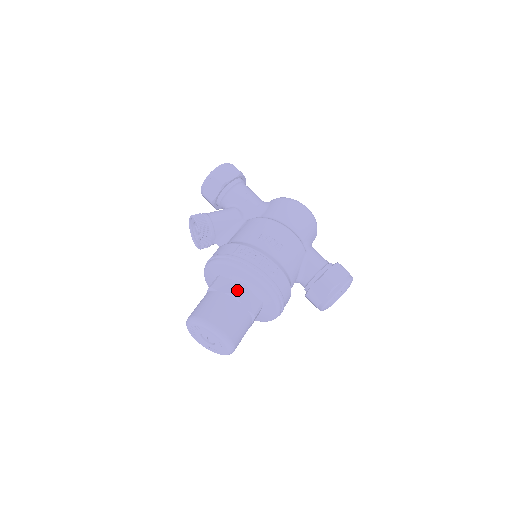
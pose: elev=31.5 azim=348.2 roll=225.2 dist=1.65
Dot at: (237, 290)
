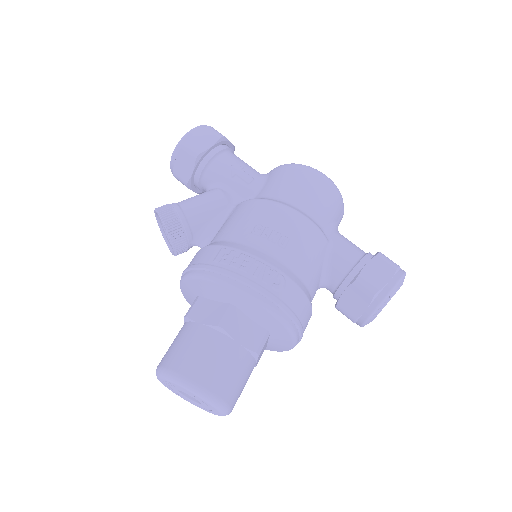
Dot at: (224, 319)
